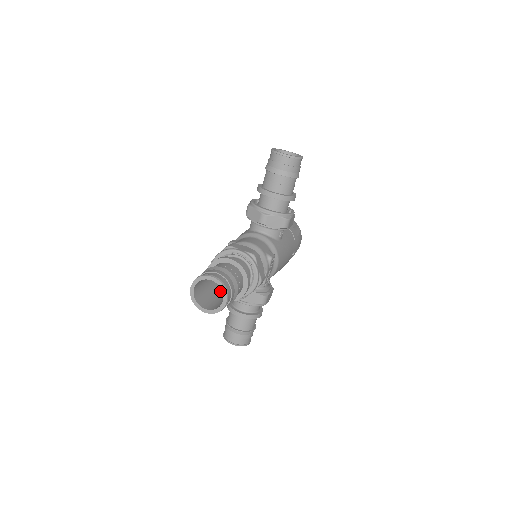
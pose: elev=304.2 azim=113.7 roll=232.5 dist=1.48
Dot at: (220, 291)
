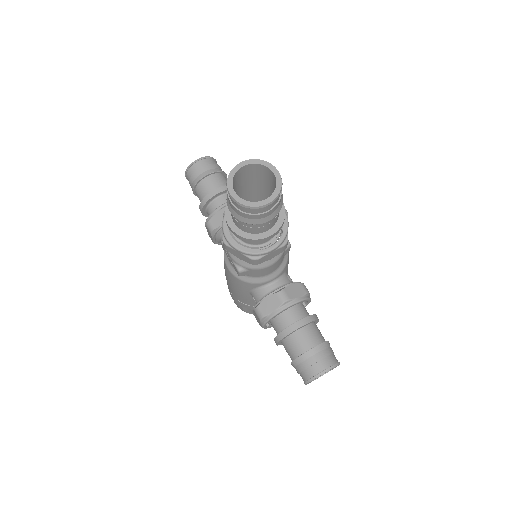
Dot at: occluded
